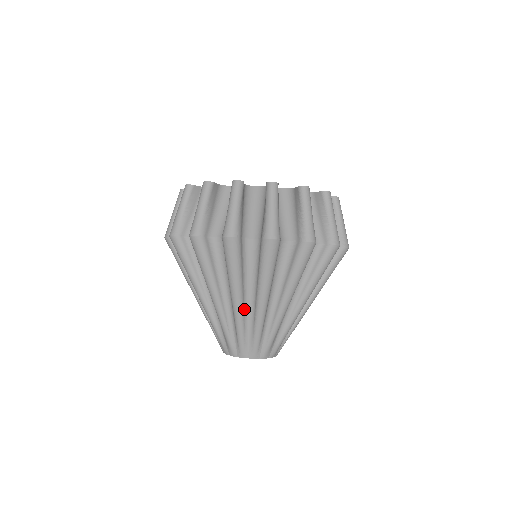
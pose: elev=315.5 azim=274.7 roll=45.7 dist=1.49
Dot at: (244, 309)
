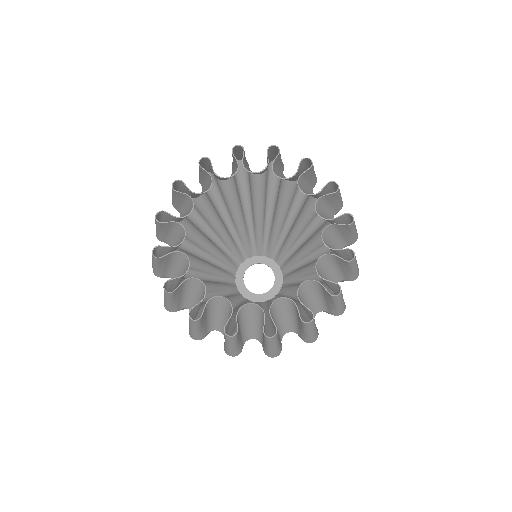
Dot at: occluded
